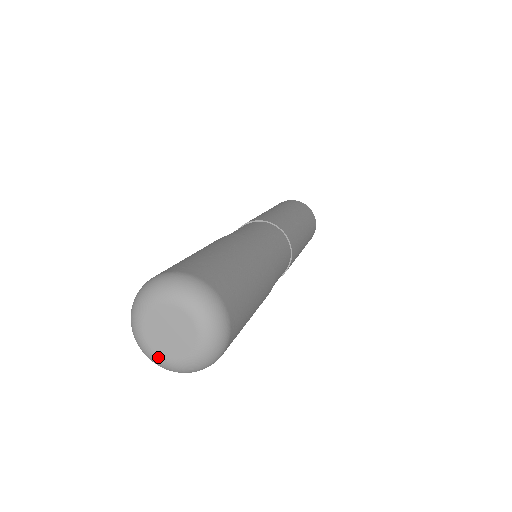
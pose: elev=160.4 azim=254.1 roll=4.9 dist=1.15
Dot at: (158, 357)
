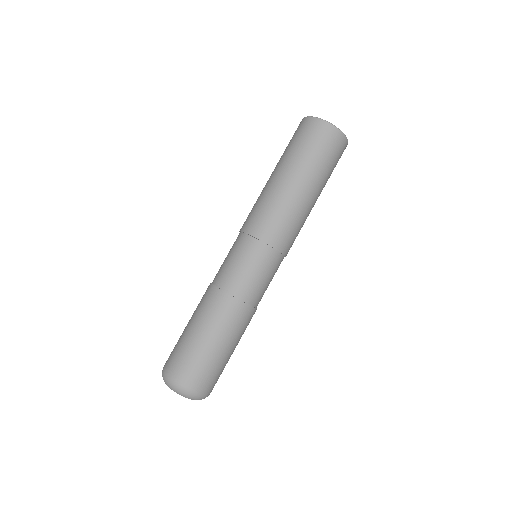
Dot at: occluded
